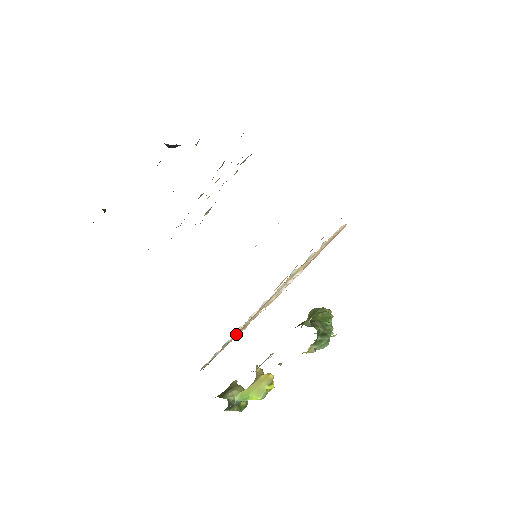
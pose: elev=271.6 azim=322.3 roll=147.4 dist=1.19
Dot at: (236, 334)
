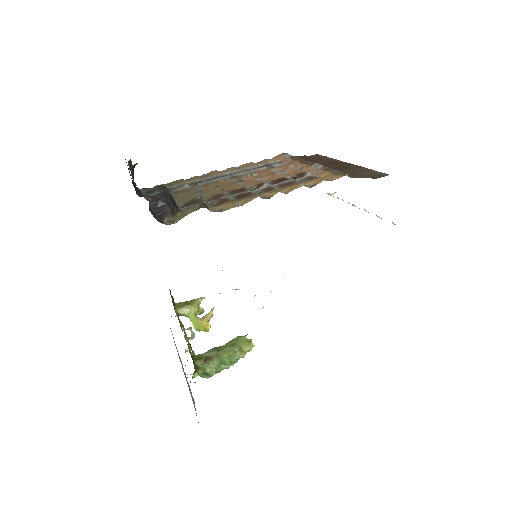
Dot at: occluded
